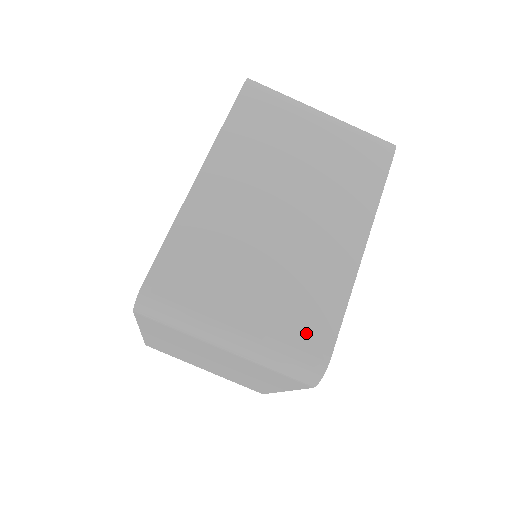
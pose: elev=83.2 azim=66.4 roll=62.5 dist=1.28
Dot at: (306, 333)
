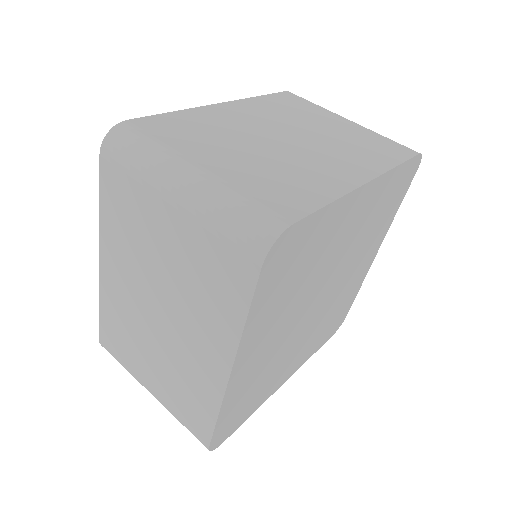
Dot at: (272, 199)
